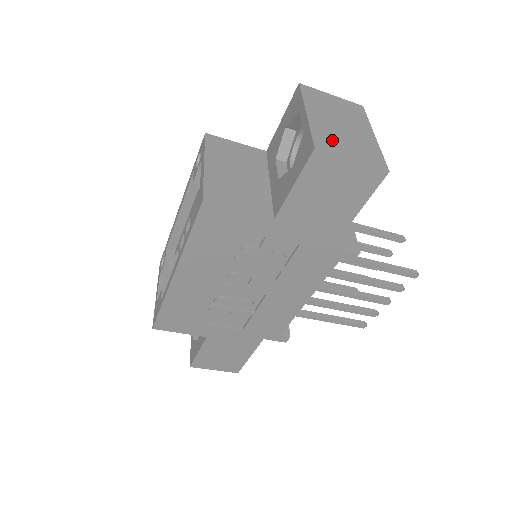
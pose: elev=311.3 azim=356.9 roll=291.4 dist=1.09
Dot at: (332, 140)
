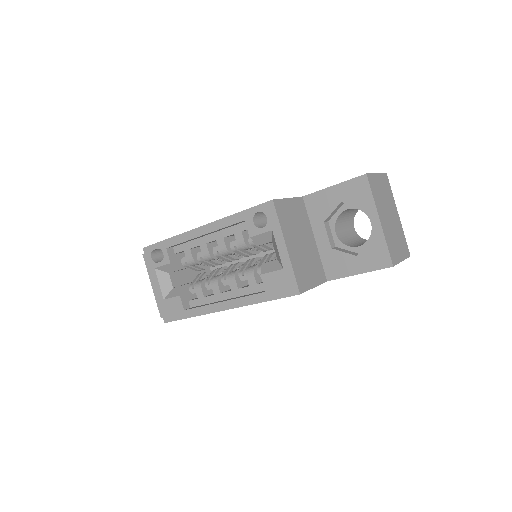
Dot at: (393, 246)
